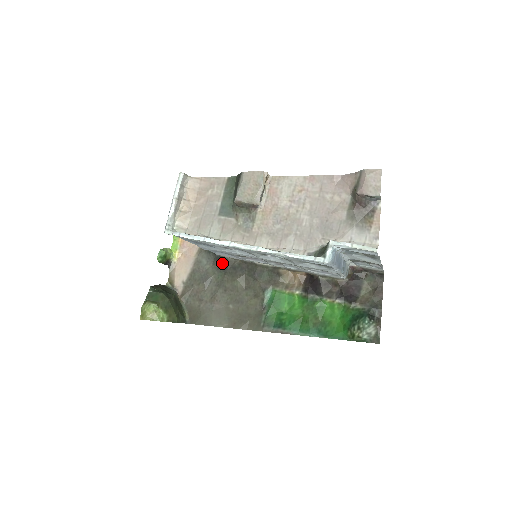
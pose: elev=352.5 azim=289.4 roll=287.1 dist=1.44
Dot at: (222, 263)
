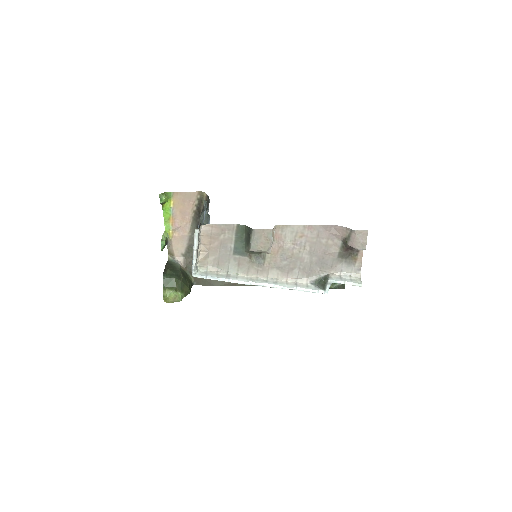
Dot at: occluded
